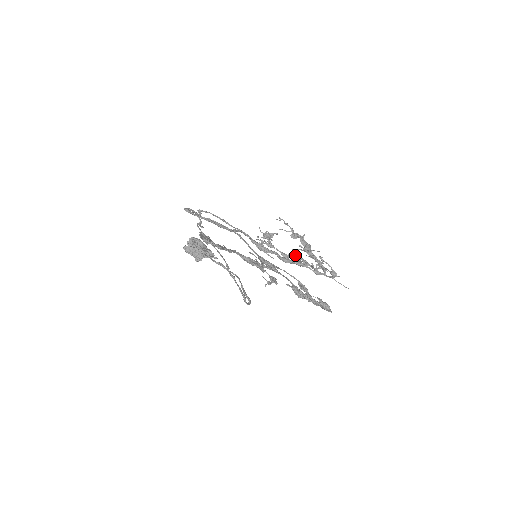
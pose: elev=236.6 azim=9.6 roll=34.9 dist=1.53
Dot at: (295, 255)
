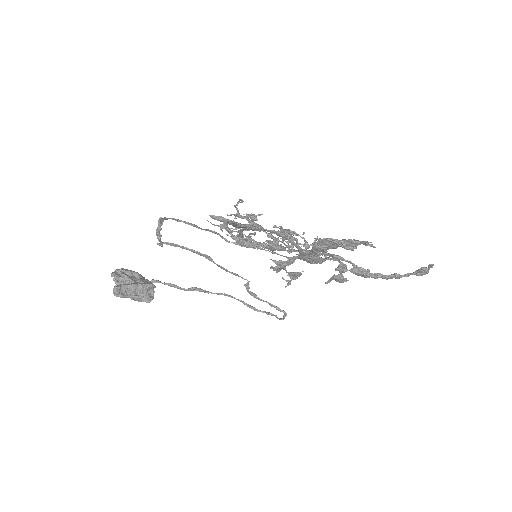
Dot at: (255, 241)
